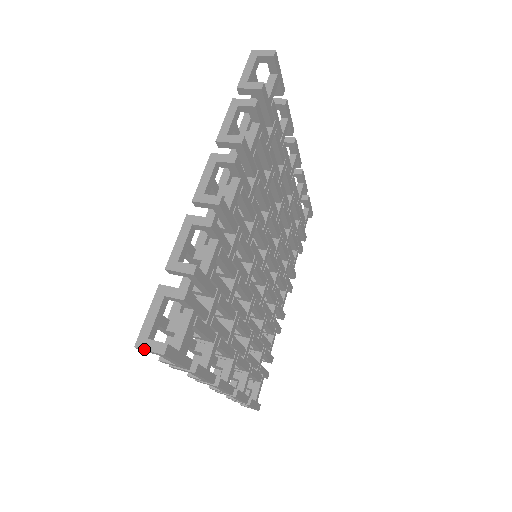
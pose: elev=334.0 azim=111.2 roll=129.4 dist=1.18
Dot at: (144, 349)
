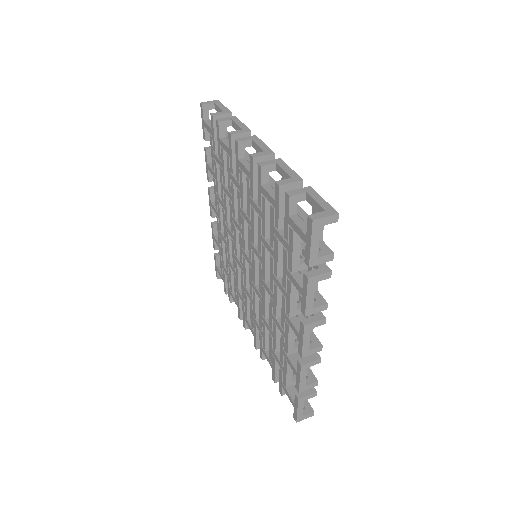
Dot at: occluded
